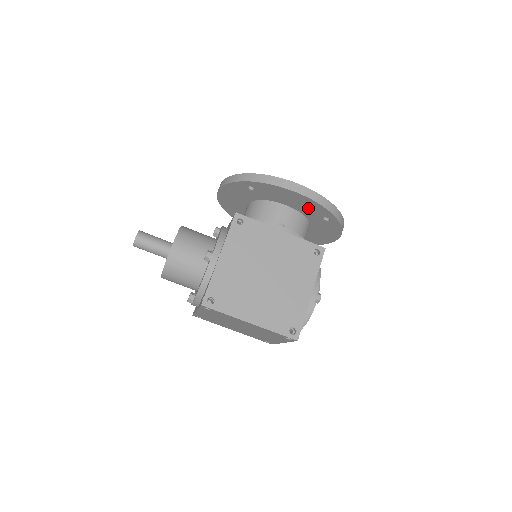
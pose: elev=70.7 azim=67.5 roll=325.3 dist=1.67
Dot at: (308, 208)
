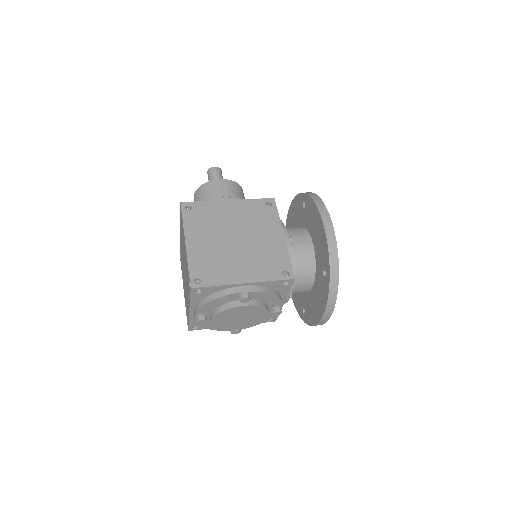
Dot at: (321, 249)
